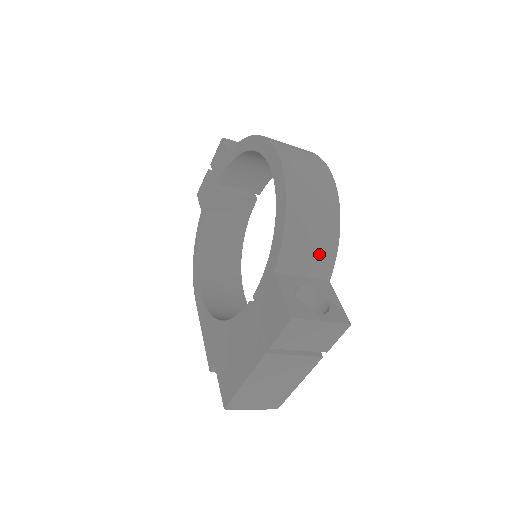
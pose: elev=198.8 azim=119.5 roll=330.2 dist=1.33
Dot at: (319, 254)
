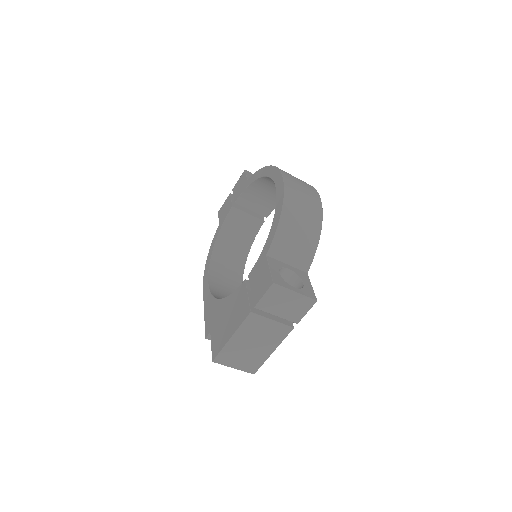
Dot at: (302, 250)
